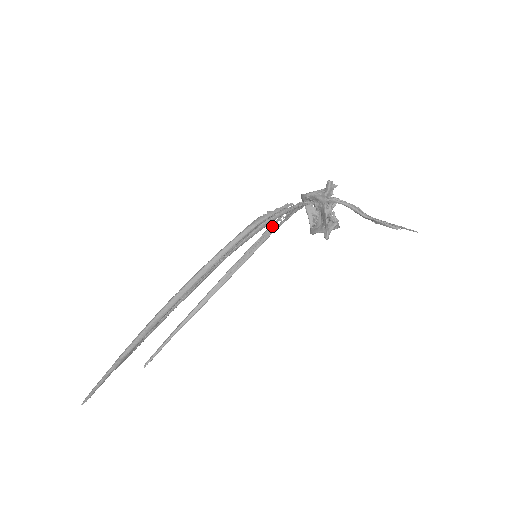
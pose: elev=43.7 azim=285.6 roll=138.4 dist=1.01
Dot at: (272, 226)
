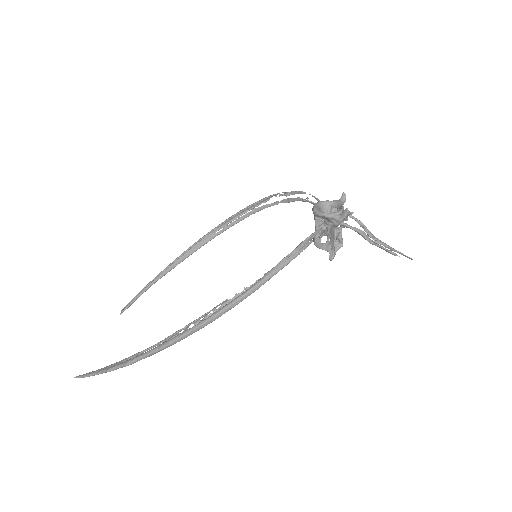
Dot at: (266, 199)
